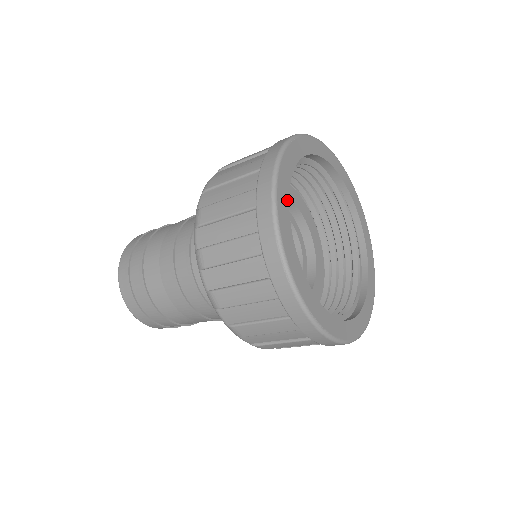
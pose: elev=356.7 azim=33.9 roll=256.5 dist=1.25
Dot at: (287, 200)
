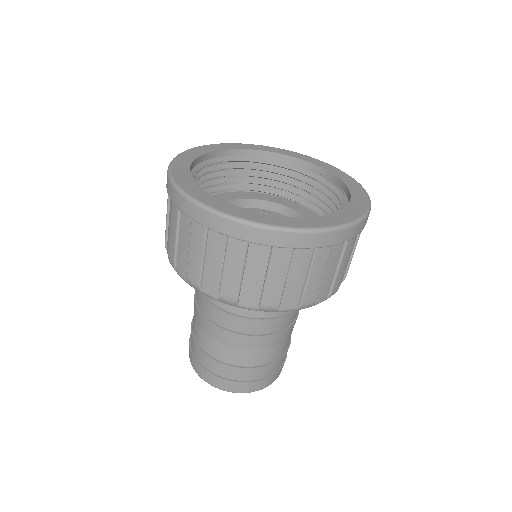
Dot at: (194, 158)
